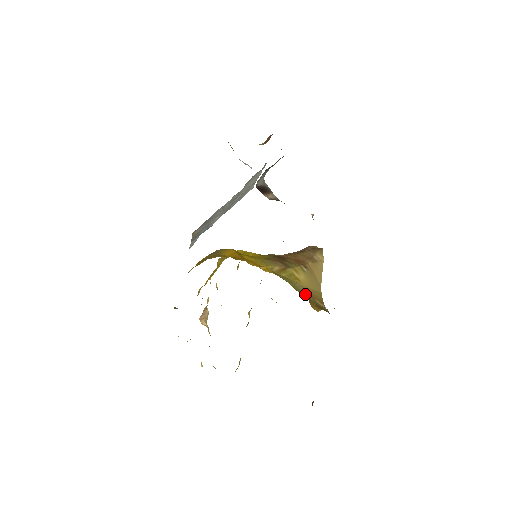
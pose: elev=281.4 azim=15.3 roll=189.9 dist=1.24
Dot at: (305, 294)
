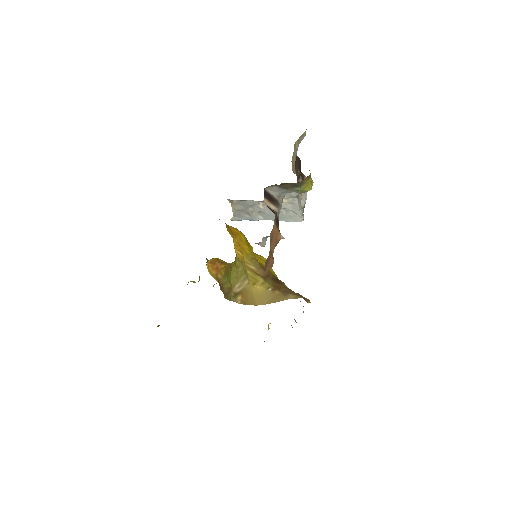
Dot at: (237, 284)
